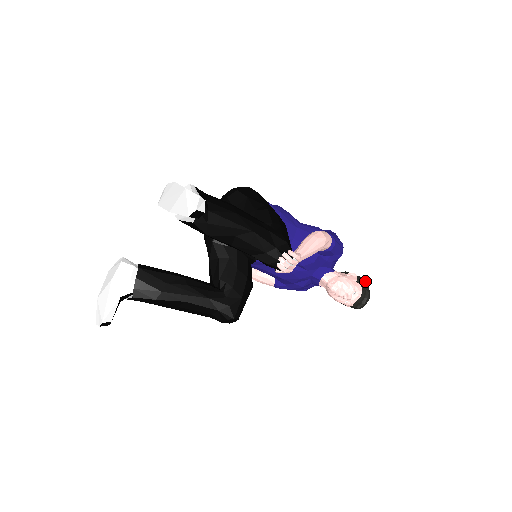
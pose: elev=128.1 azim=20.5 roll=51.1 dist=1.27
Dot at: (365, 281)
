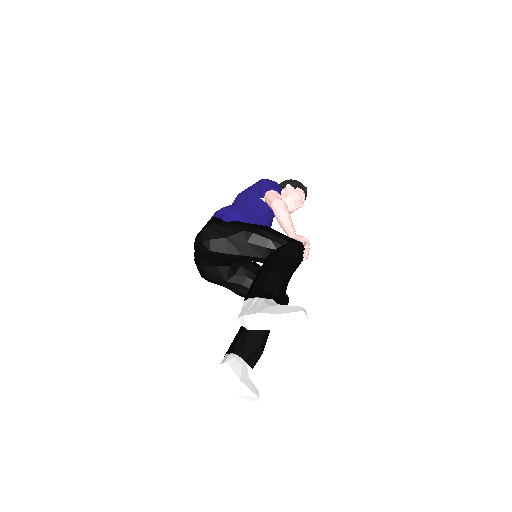
Dot at: (294, 180)
